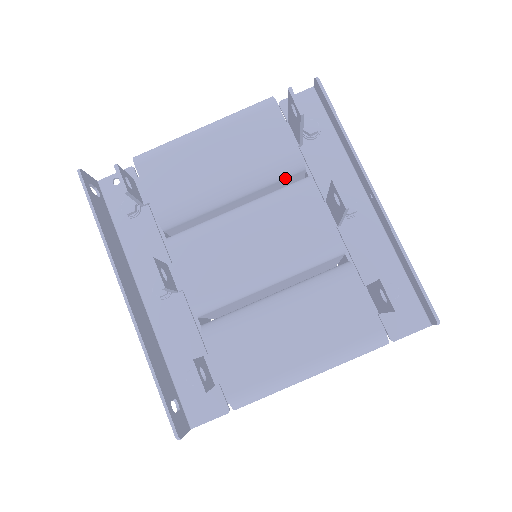
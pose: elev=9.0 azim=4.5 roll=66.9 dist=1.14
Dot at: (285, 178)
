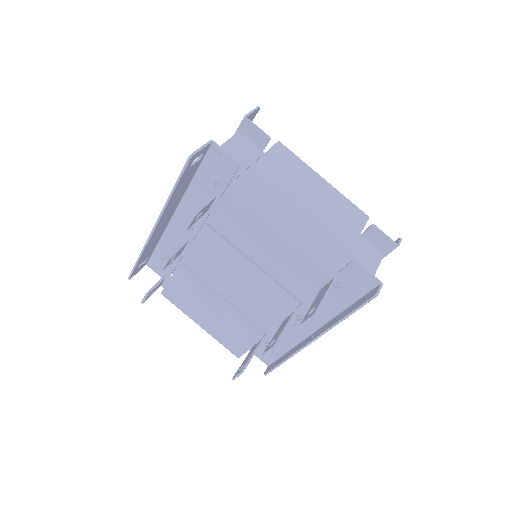
Dot at: occluded
